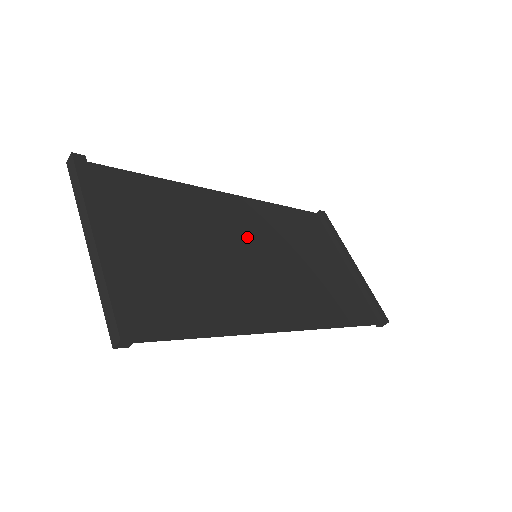
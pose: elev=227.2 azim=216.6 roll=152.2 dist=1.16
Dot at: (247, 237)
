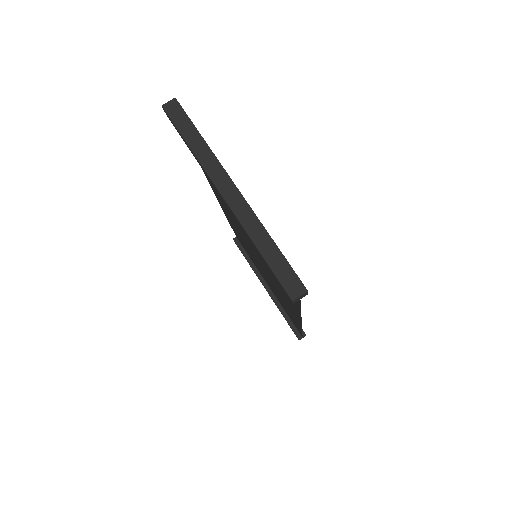
Dot at: (244, 238)
